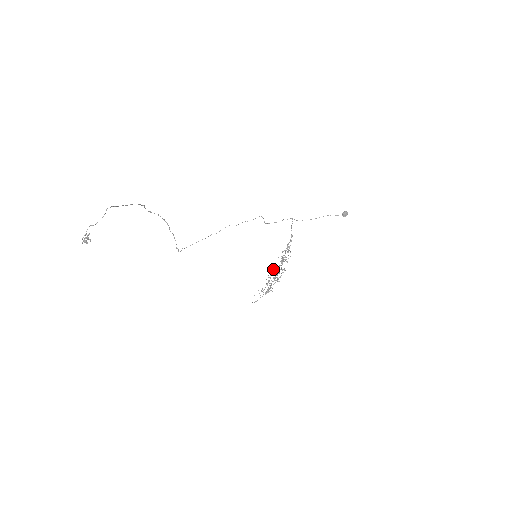
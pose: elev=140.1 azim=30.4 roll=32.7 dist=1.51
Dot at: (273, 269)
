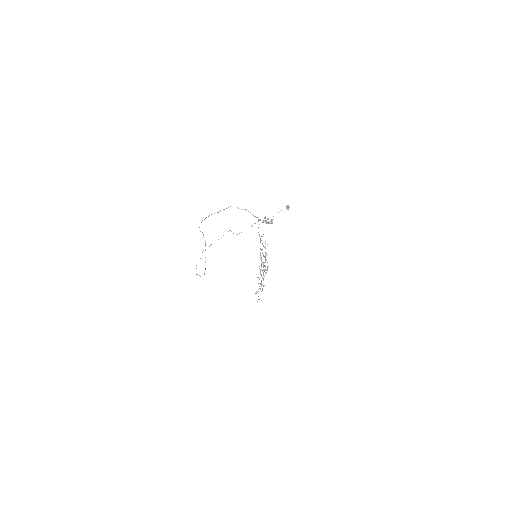
Dot at: occluded
